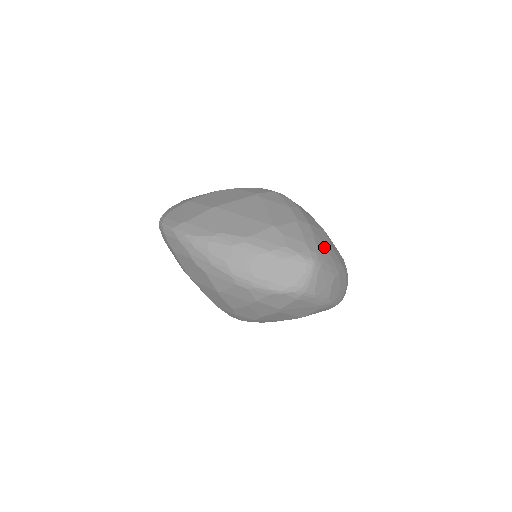
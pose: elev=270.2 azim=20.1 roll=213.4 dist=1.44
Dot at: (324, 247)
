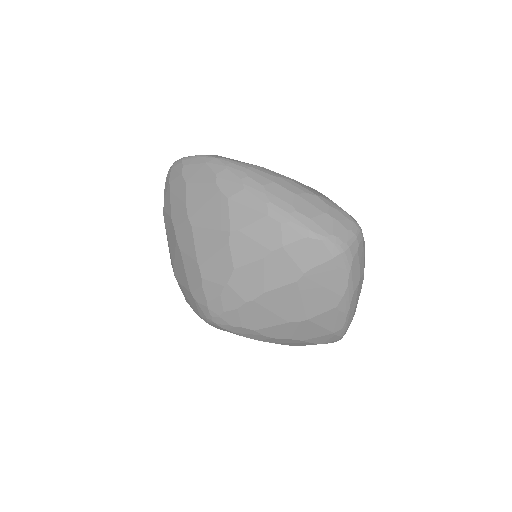
Dot at: occluded
